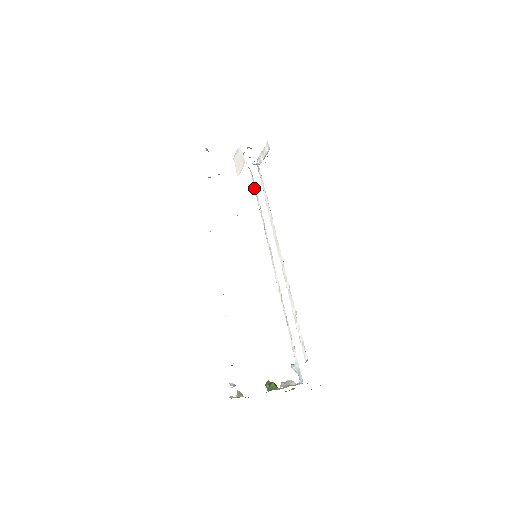
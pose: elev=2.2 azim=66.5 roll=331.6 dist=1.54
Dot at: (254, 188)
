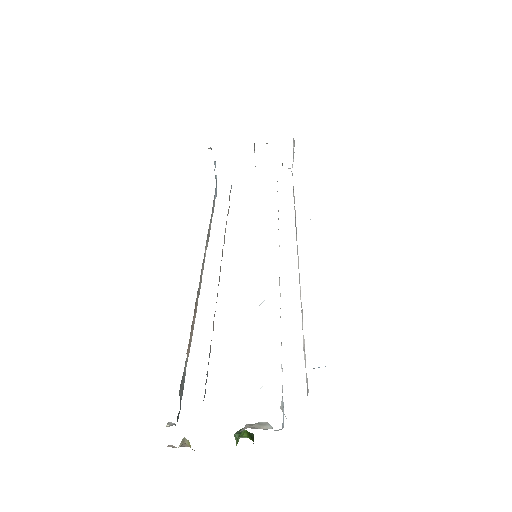
Dot at: occluded
